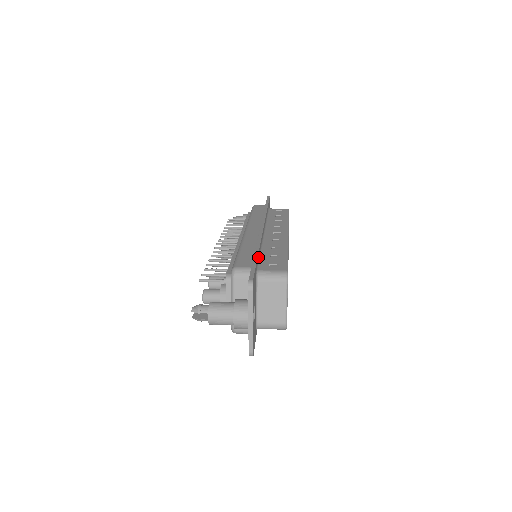
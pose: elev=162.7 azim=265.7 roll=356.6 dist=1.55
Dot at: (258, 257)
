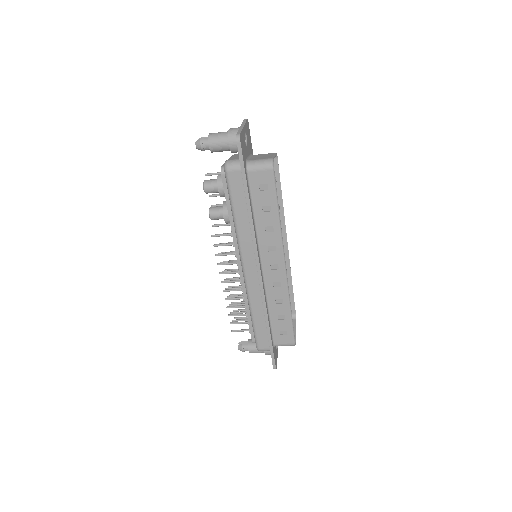
Dot at: occluded
